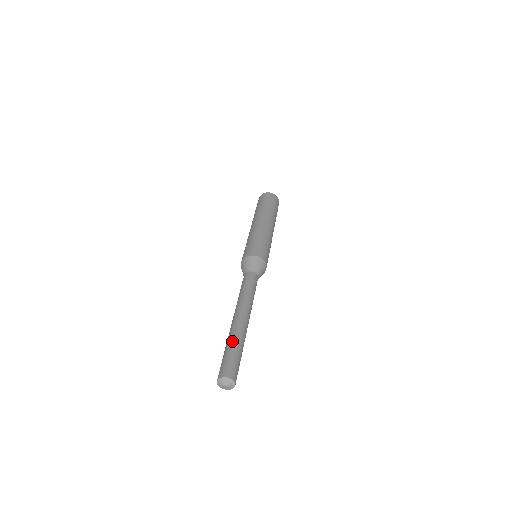
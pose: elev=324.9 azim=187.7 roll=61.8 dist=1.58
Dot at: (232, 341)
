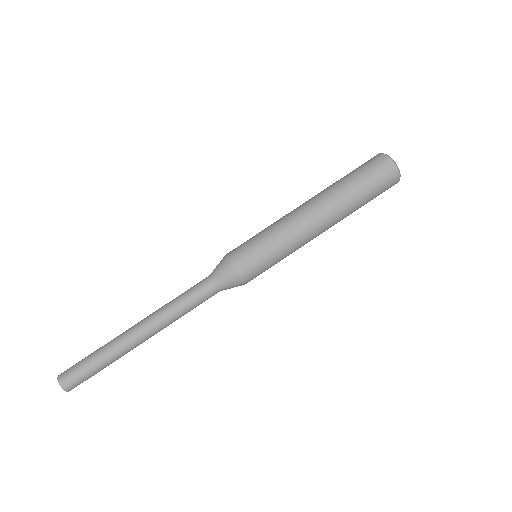
Dot at: (101, 347)
